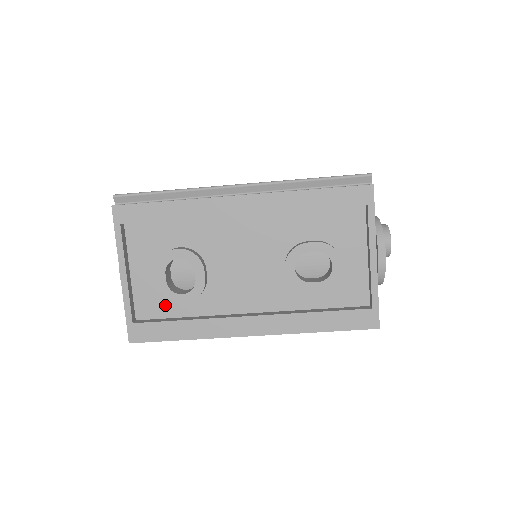
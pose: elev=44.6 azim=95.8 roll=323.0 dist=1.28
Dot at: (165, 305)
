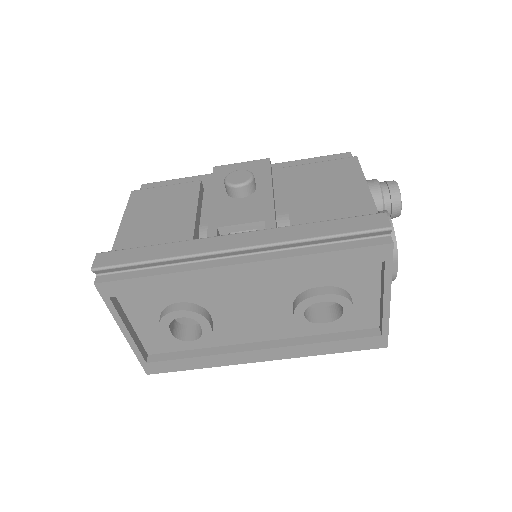
Dot at: occluded
